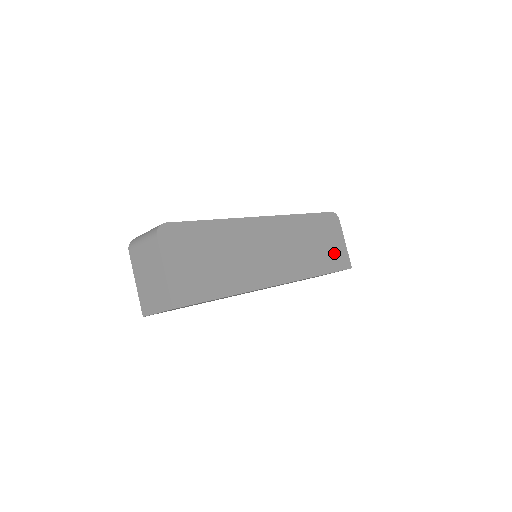
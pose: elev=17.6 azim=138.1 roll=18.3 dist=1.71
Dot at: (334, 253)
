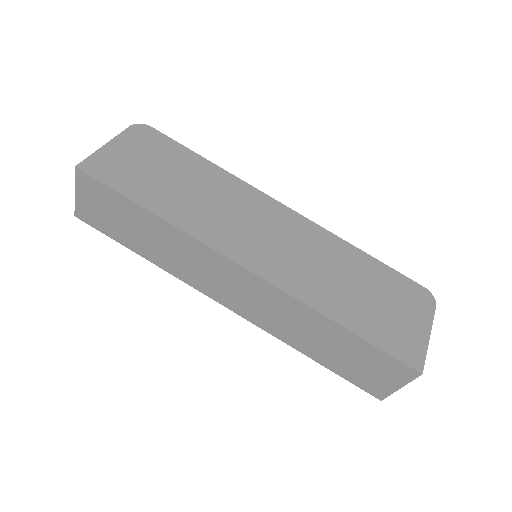
Dot at: (391, 326)
